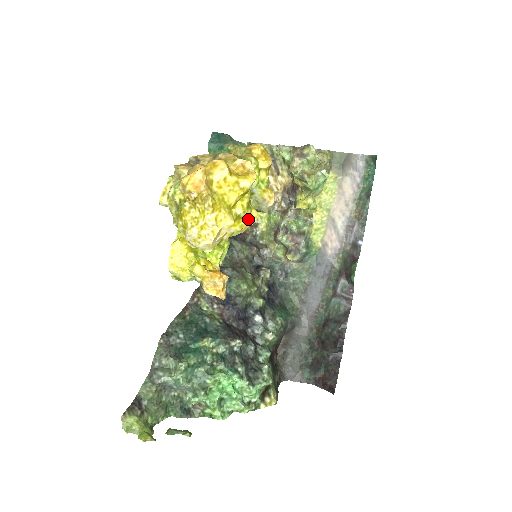
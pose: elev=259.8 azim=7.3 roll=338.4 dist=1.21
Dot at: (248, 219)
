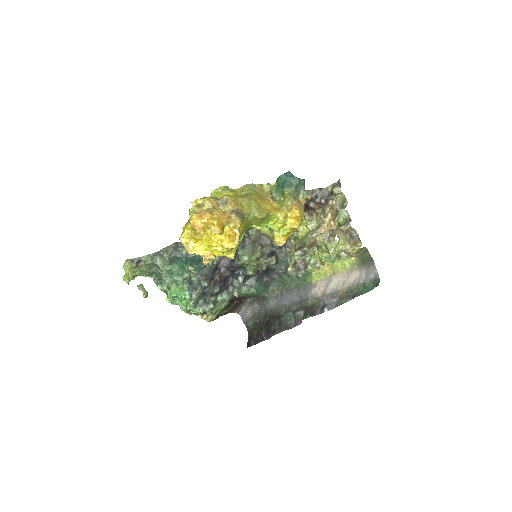
Dot at: (226, 255)
